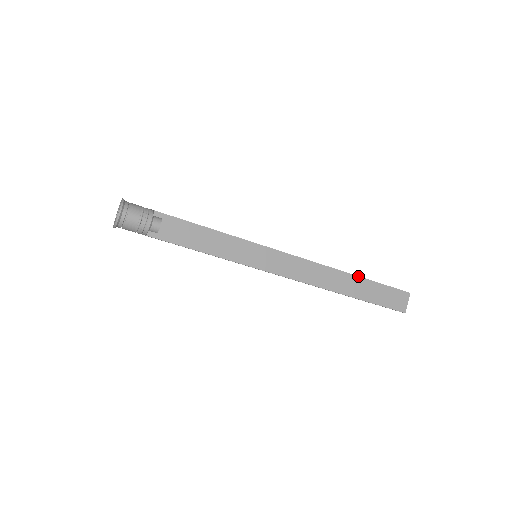
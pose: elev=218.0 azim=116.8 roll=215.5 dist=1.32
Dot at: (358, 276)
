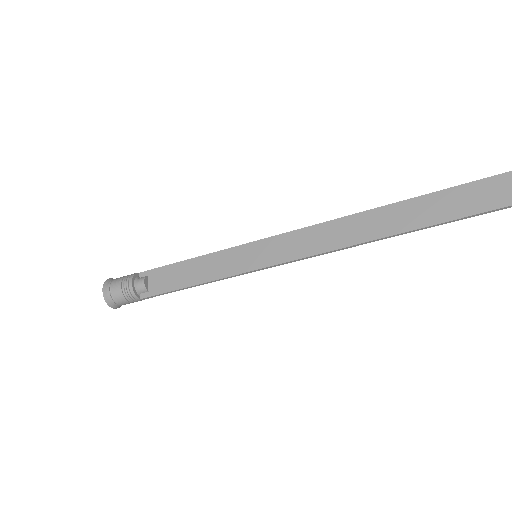
Dot at: (408, 199)
